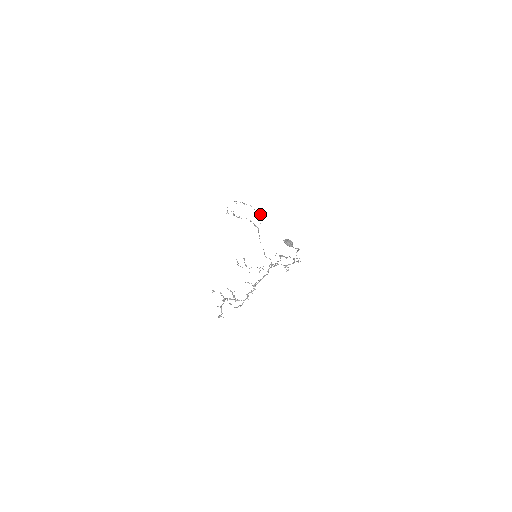
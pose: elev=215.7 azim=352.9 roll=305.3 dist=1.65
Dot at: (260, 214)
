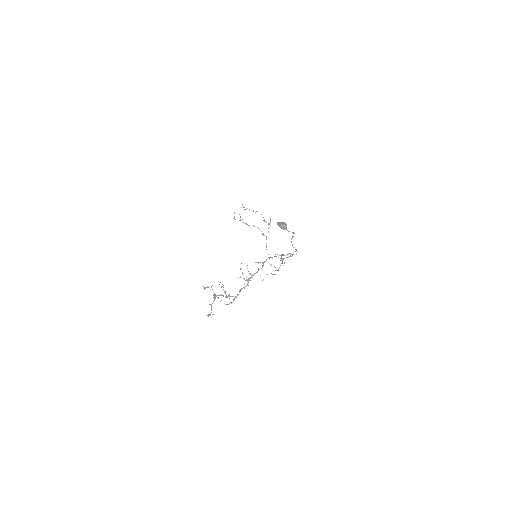
Dot at: occluded
